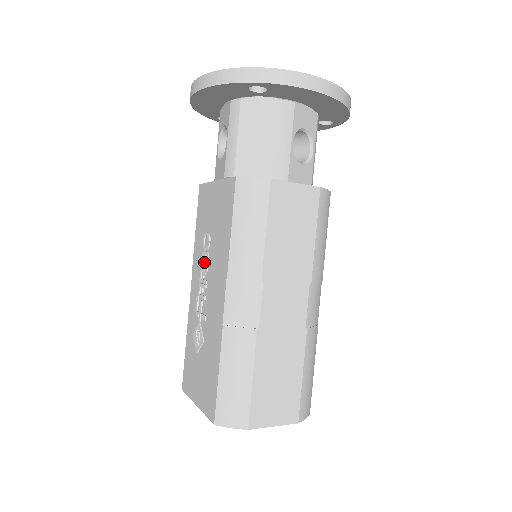
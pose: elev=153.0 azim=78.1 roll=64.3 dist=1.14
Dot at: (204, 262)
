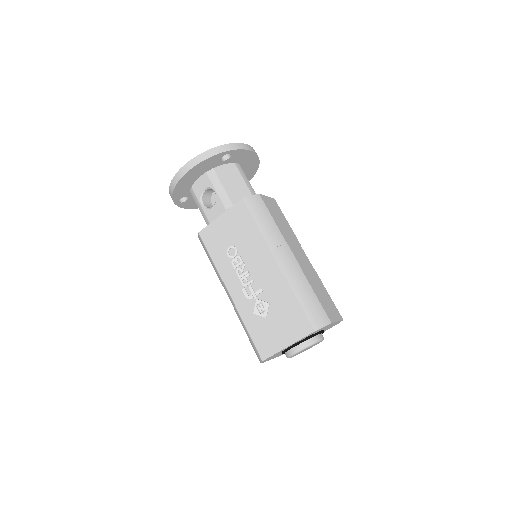
Dot at: (238, 263)
